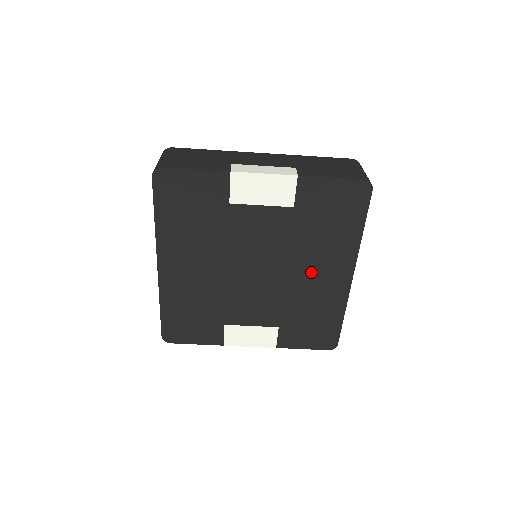
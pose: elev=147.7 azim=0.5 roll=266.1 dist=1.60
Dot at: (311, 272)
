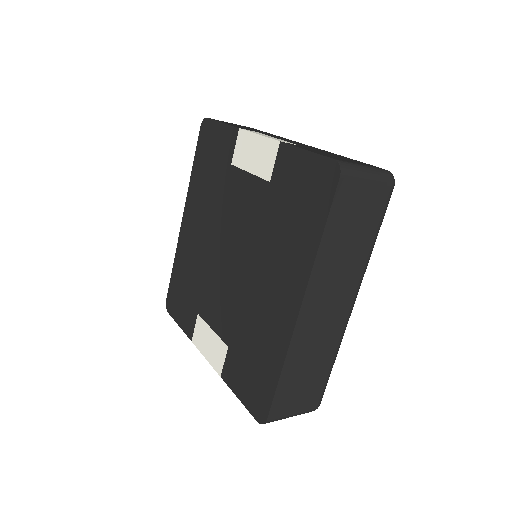
Dot at: (266, 281)
